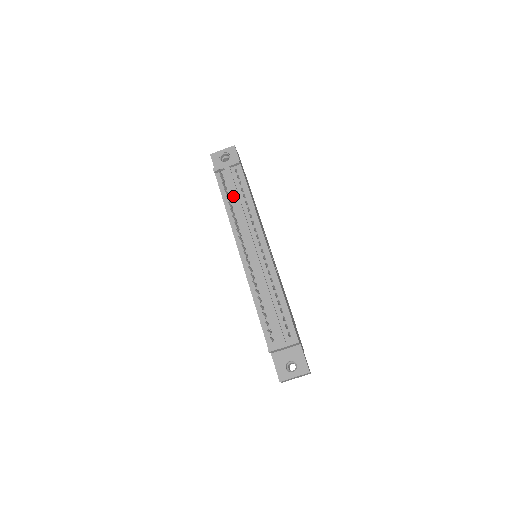
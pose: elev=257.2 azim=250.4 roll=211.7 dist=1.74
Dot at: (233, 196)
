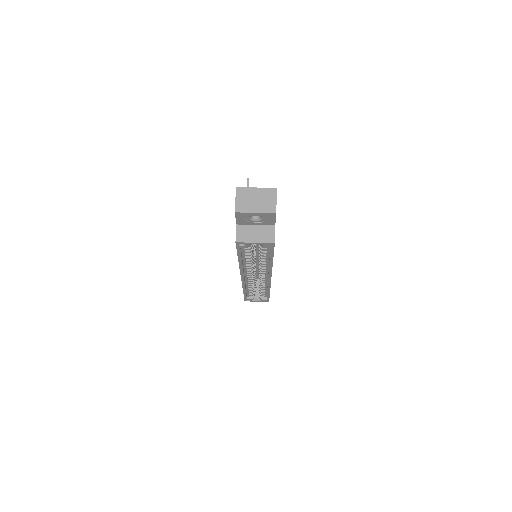
Dot at: occluded
